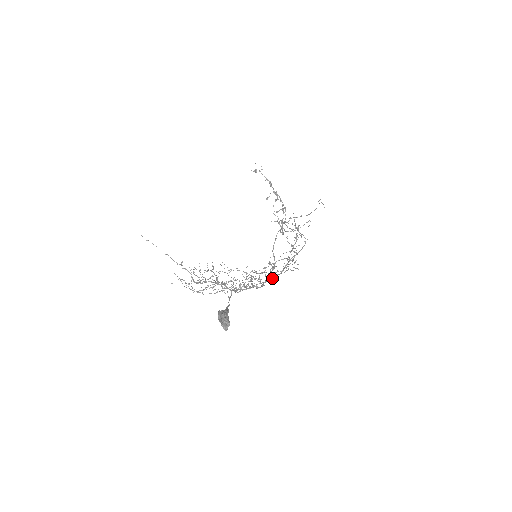
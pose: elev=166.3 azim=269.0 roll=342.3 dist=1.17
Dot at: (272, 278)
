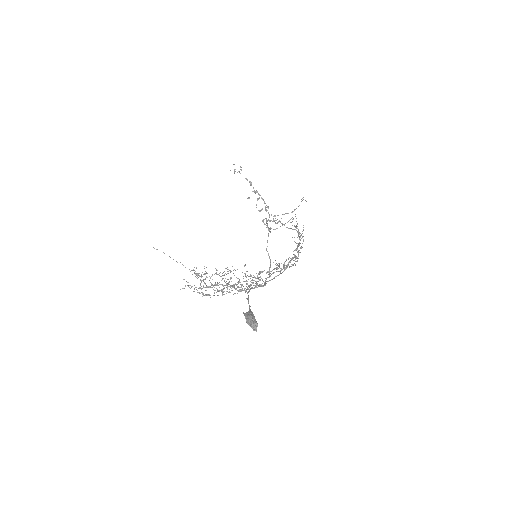
Dot at: (276, 276)
